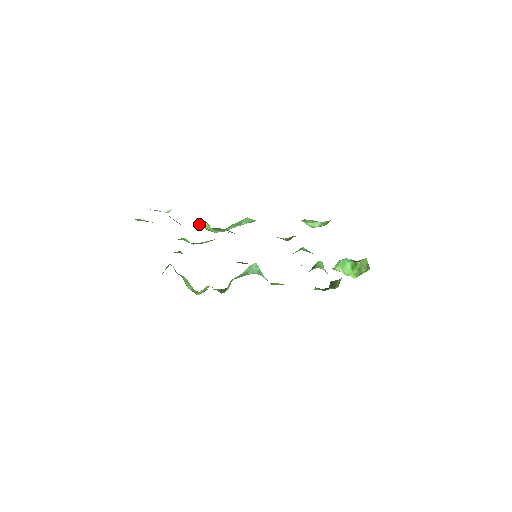
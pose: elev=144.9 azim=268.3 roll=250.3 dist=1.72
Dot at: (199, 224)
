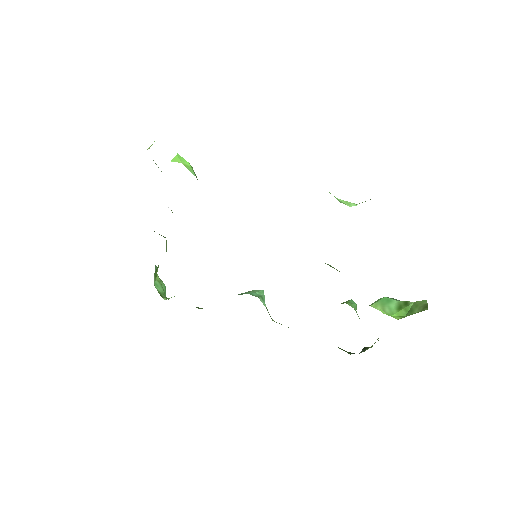
Dot at: (177, 159)
